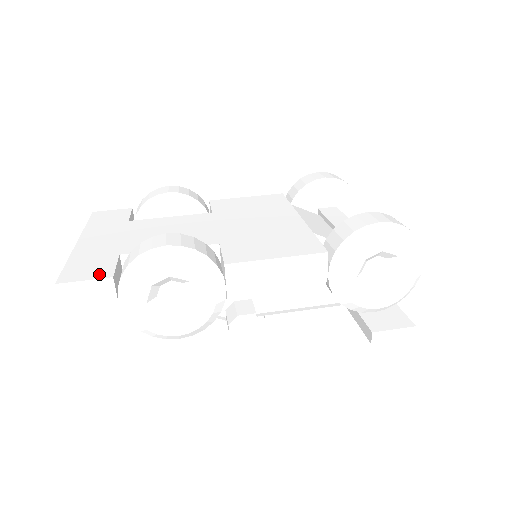
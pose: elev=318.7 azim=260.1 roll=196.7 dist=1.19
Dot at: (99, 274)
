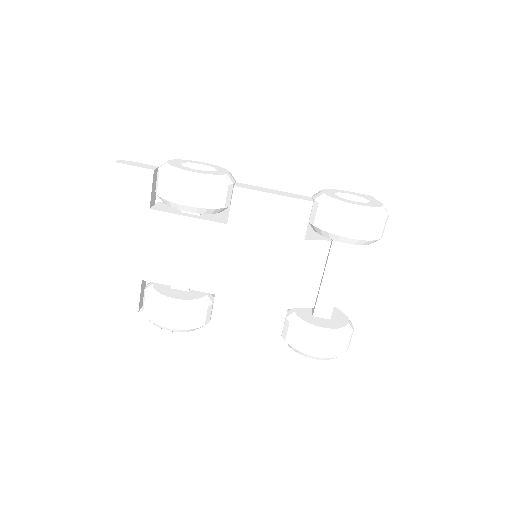
Dot at: (129, 305)
